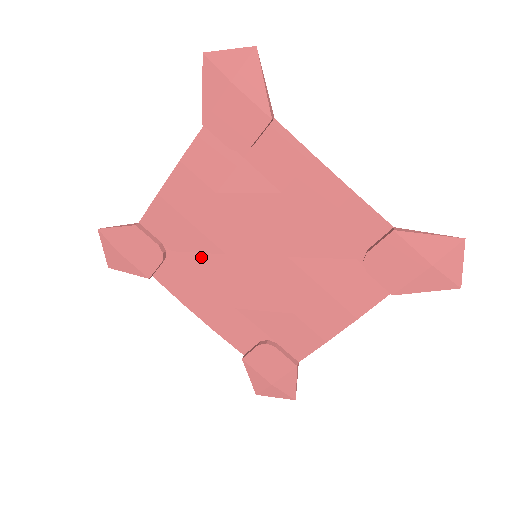
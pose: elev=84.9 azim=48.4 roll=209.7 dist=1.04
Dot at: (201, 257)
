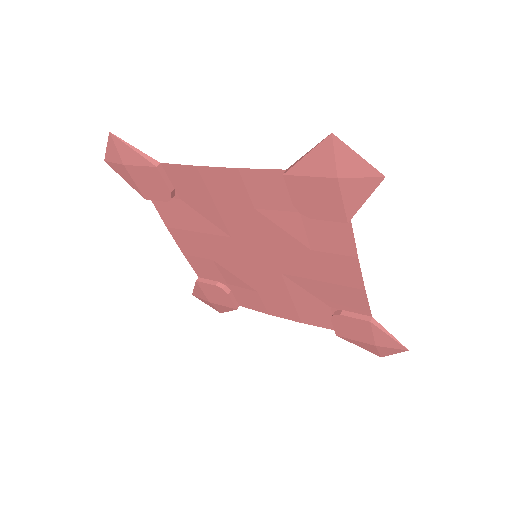
Dot at: (206, 222)
